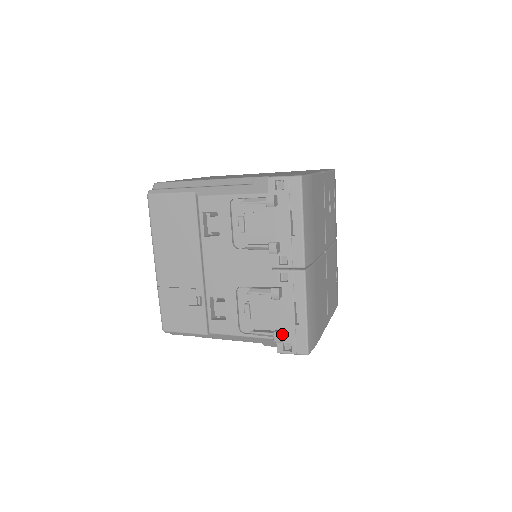
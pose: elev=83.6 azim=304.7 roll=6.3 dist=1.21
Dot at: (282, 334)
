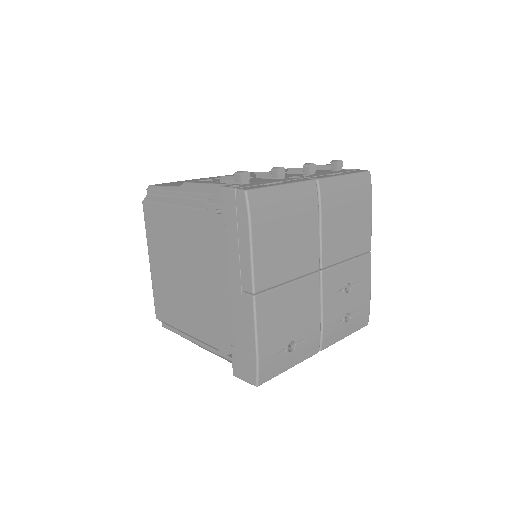
Dot at: (247, 177)
